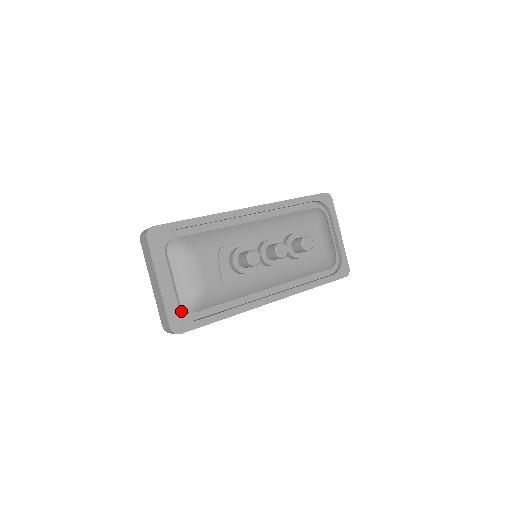
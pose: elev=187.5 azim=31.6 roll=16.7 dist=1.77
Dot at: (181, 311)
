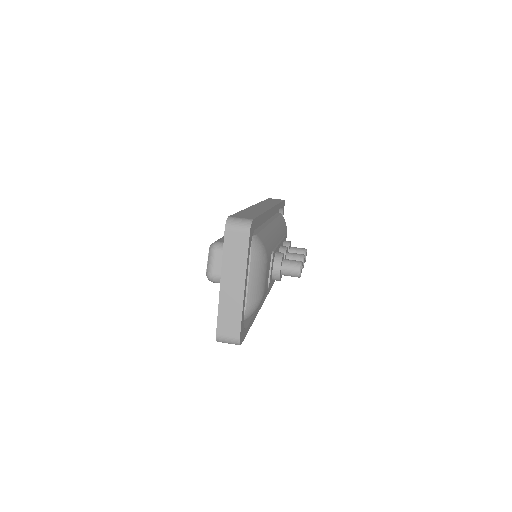
Dot at: occluded
